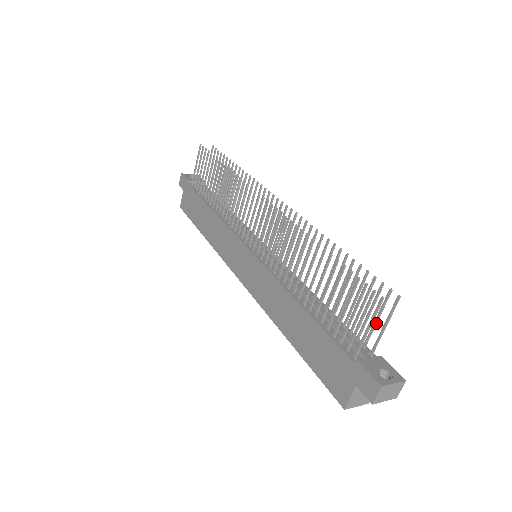
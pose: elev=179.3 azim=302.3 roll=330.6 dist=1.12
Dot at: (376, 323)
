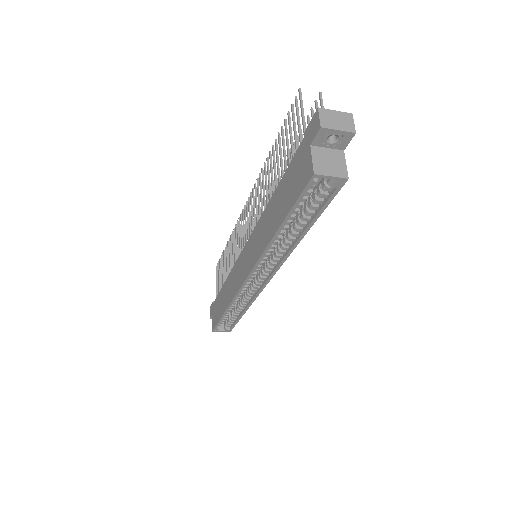
Dot at: occluded
